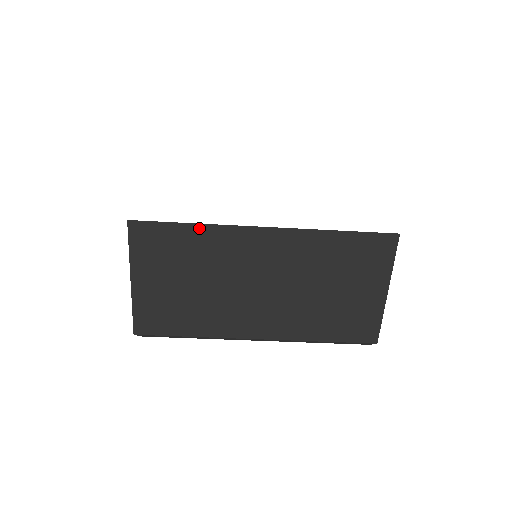
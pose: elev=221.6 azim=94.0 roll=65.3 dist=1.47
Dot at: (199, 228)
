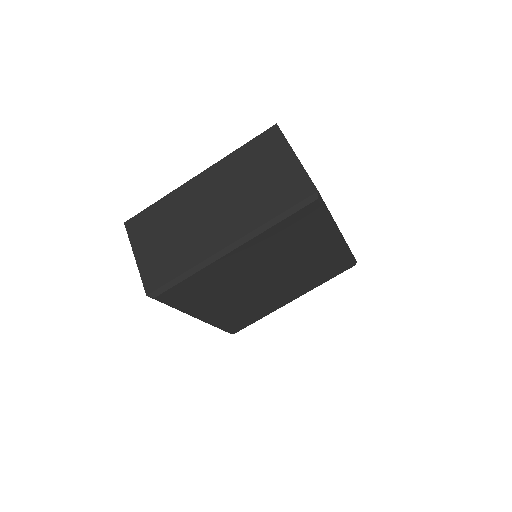
Dot at: (162, 201)
